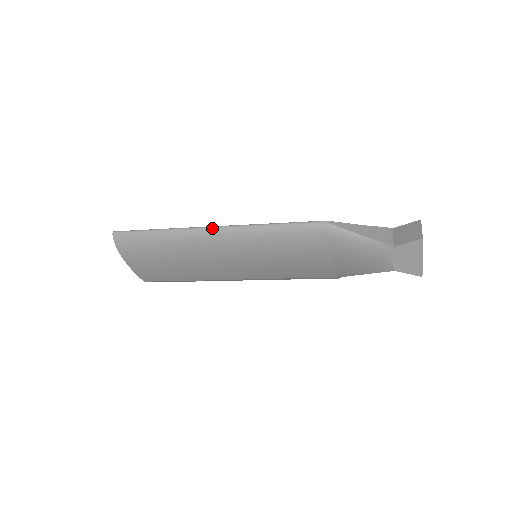
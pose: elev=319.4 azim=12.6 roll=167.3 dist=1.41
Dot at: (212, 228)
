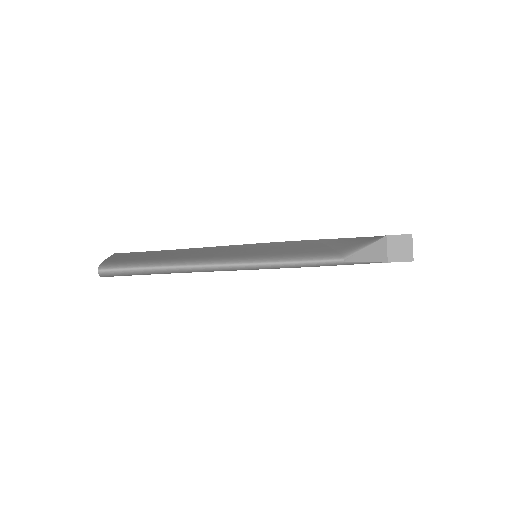
Dot at: (227, 267)
